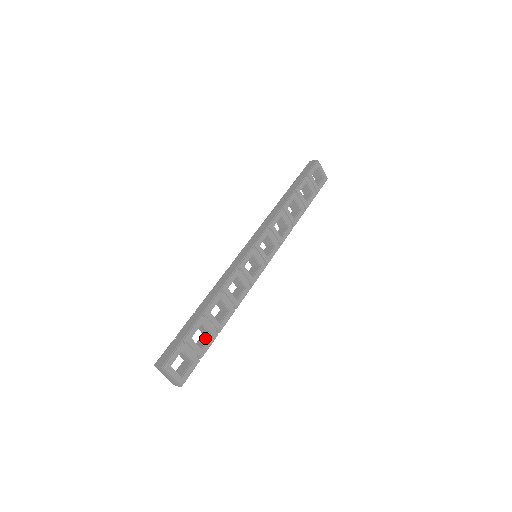
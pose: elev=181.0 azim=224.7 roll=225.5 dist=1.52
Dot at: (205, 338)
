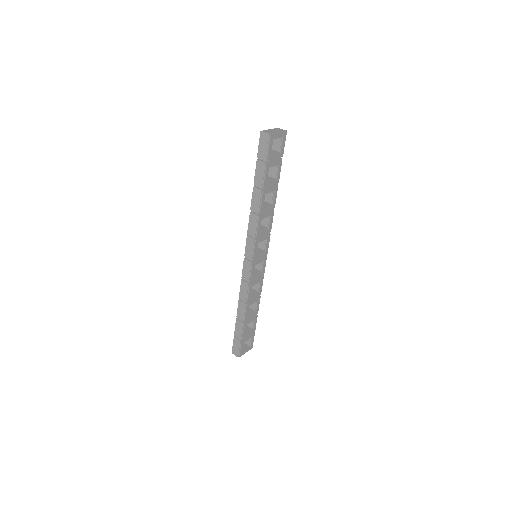
Dot at: occluded
